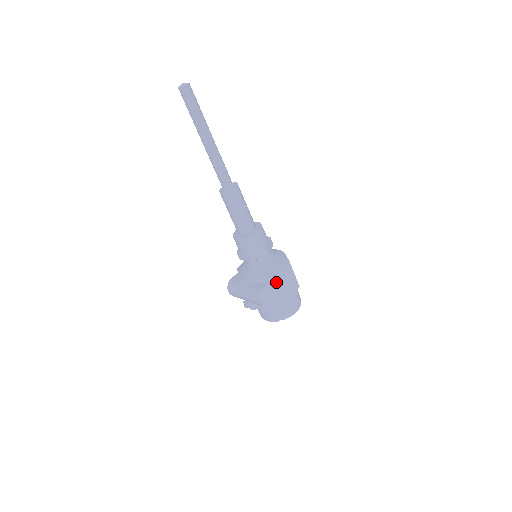
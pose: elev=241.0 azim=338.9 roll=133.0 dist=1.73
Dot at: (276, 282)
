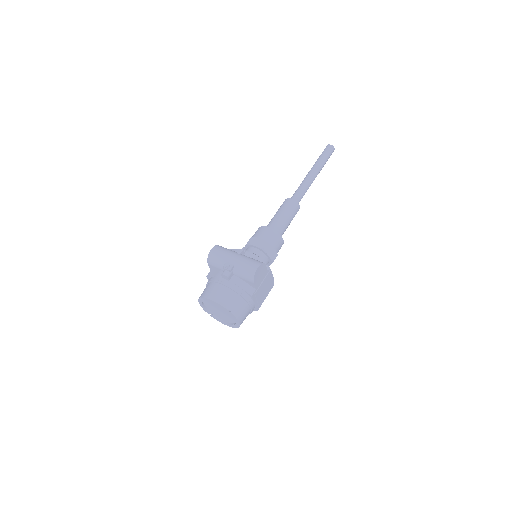
Dot at: (267, 278)
